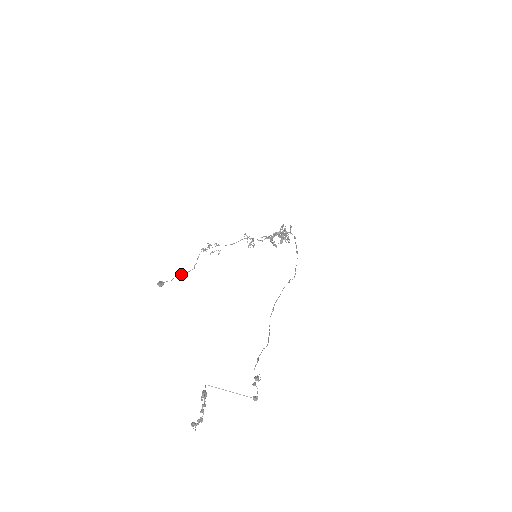
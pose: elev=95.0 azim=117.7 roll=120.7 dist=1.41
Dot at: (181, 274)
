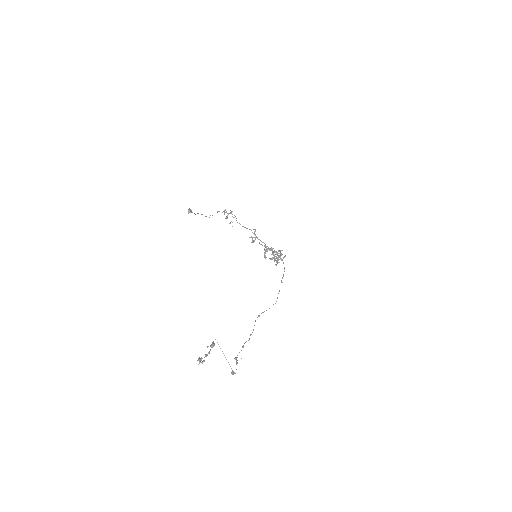
Dot at: (201, 214)
